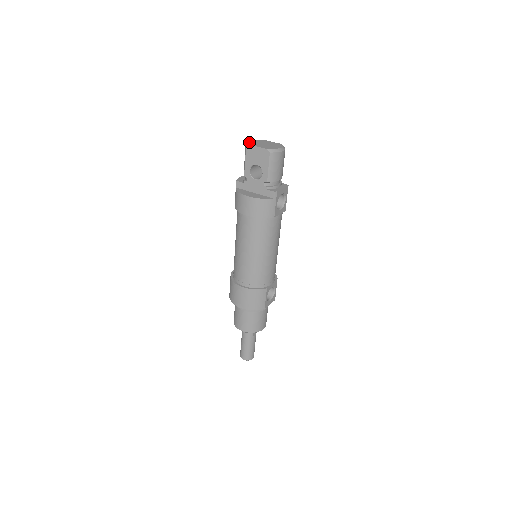
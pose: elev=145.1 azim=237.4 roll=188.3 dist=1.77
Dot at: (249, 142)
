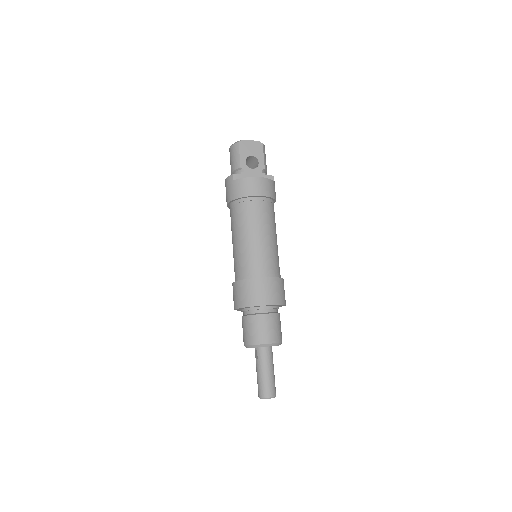
Dot at: (235, 142)
